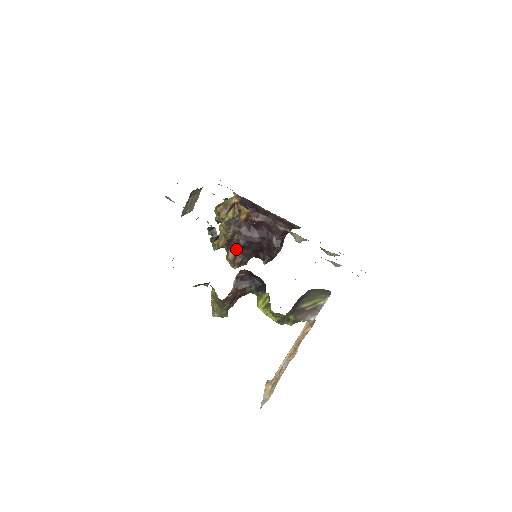
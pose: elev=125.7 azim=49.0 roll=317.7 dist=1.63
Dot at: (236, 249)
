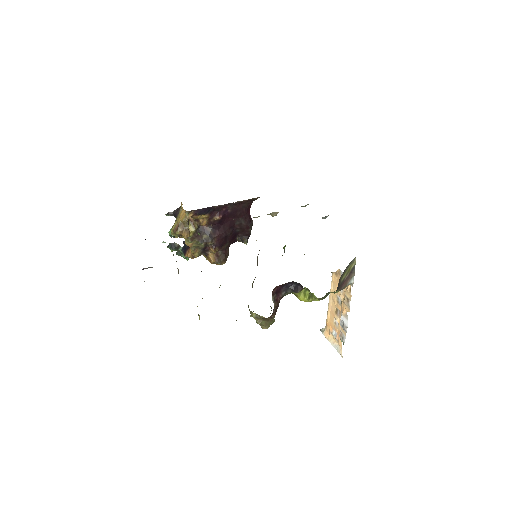
Dot at: (216, 251)
